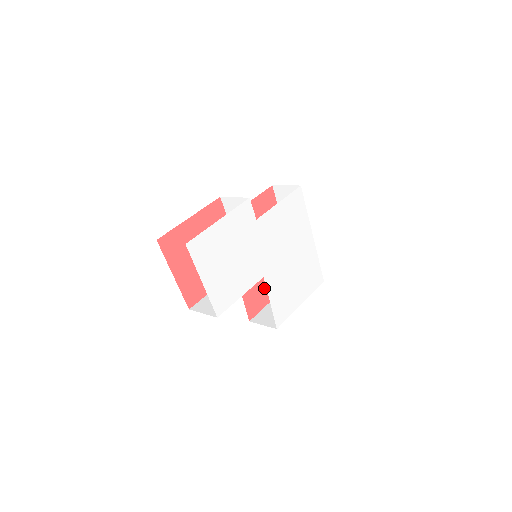
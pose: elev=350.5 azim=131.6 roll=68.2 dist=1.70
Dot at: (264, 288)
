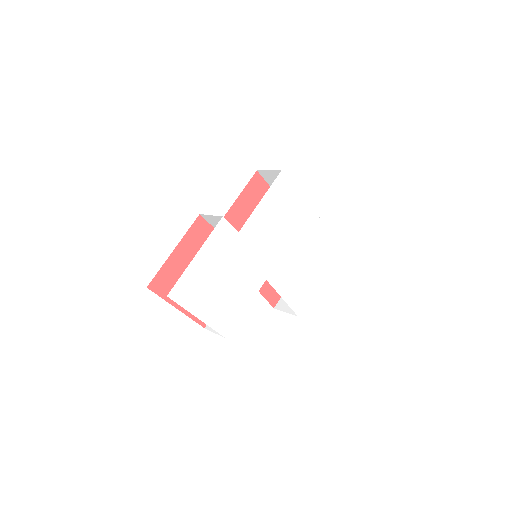
Dot at: occluded
